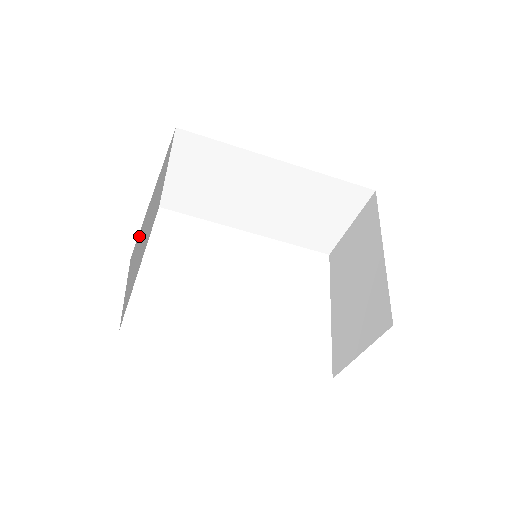
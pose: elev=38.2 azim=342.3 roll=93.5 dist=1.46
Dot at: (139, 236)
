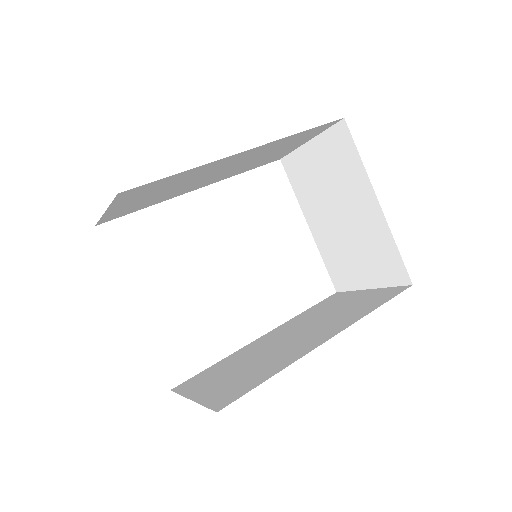
Dot at: occluded
